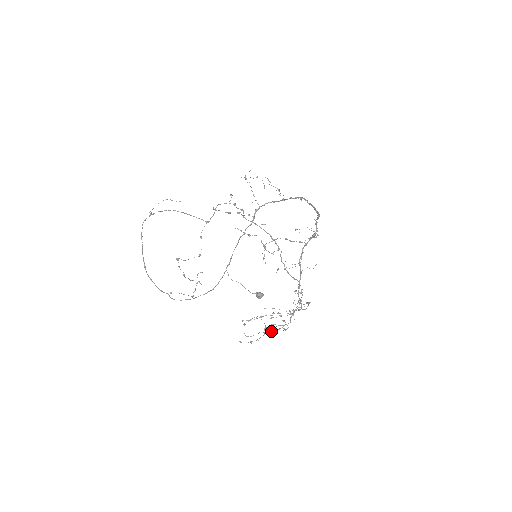
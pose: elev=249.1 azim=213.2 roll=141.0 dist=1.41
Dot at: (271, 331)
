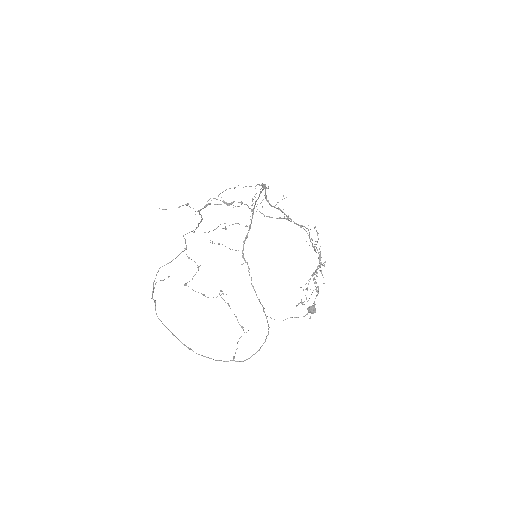
Dot at: occluded
